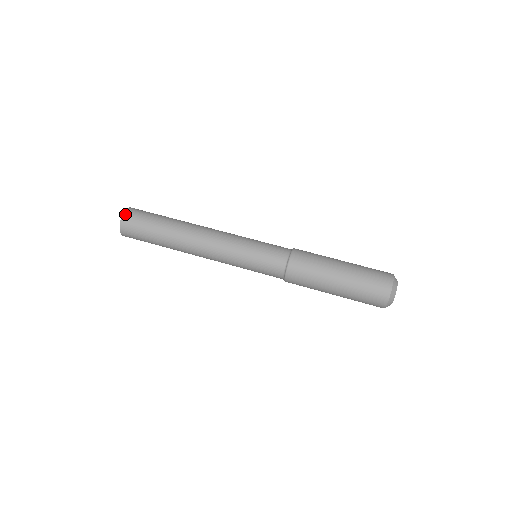
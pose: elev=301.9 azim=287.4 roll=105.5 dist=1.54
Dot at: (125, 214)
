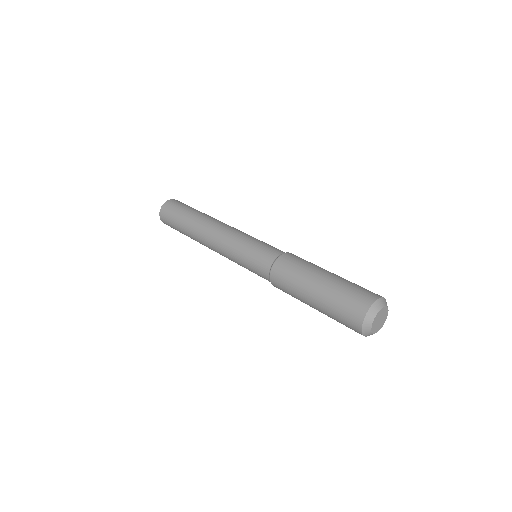
Dot at: (165, 203)
